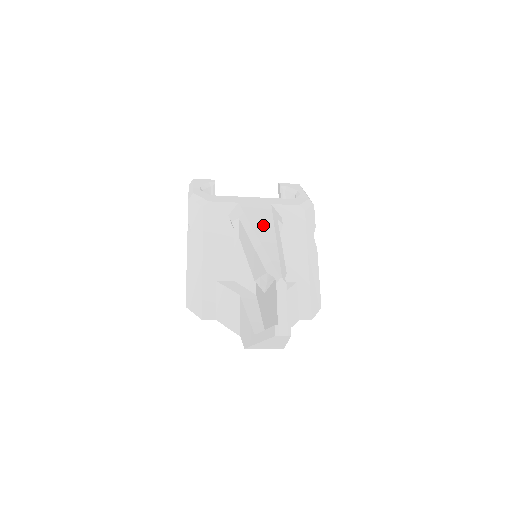
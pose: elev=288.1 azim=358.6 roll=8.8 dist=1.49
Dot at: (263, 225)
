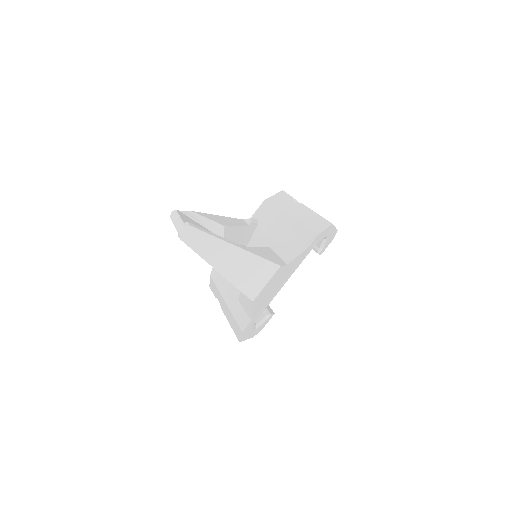
Dot at: occluded
